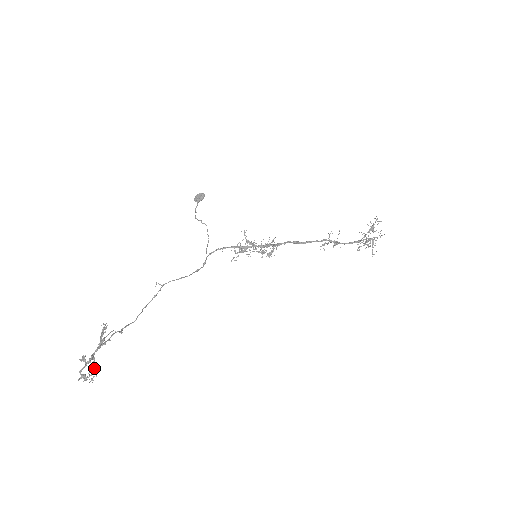
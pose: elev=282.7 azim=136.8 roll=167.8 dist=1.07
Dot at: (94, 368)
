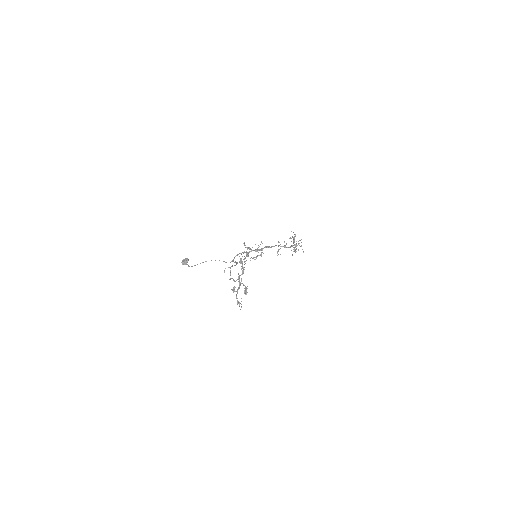
Dot at: (246, 288)
